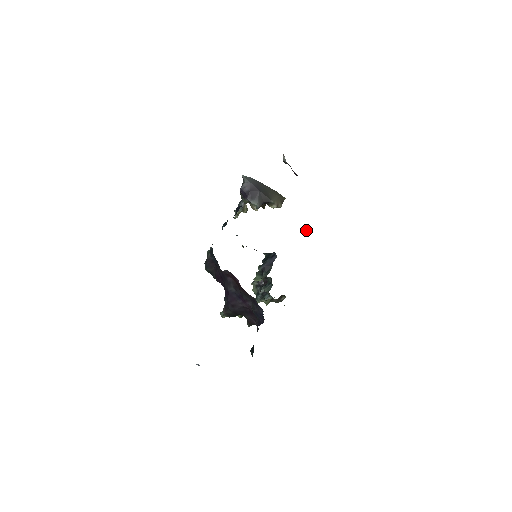
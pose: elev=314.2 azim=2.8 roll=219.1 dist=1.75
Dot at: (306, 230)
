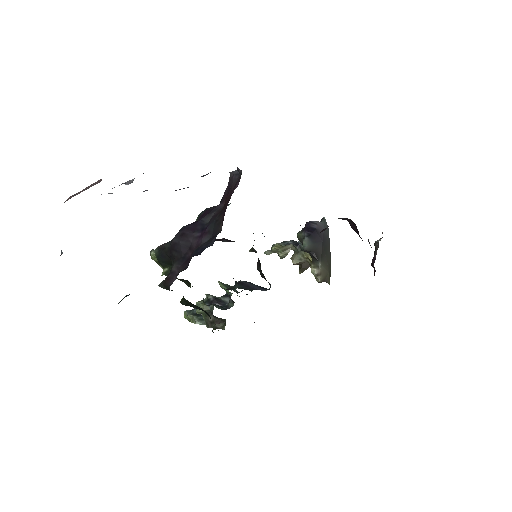
Dot at: occluded
